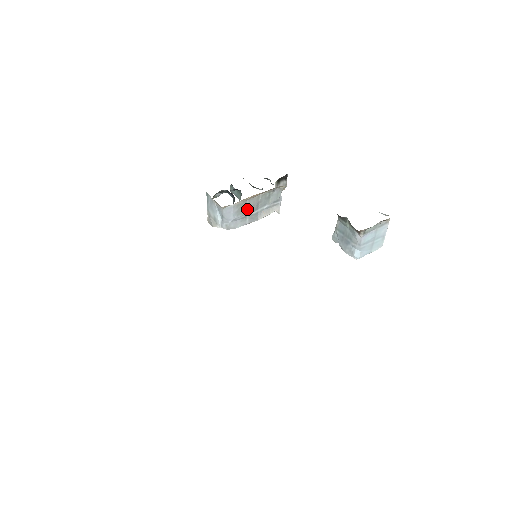
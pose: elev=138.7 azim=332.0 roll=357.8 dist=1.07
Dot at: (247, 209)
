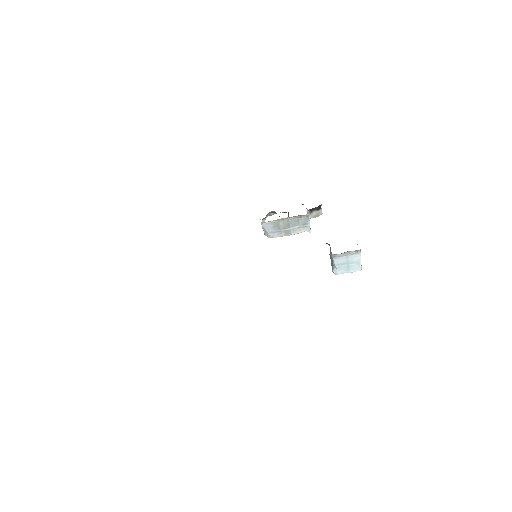
Dot at: (281, 226)
